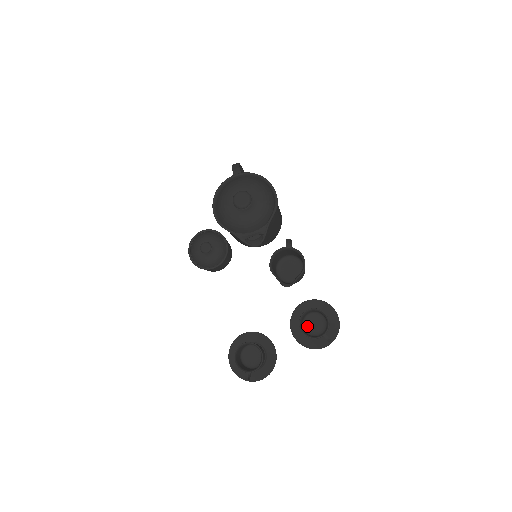
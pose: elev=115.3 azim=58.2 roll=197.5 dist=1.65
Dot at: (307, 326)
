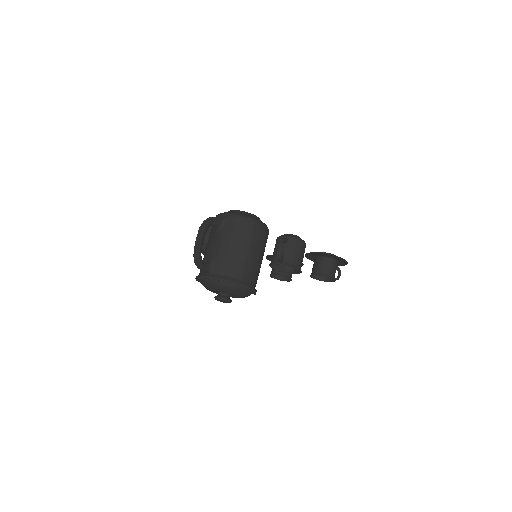
Dot at: occluded
